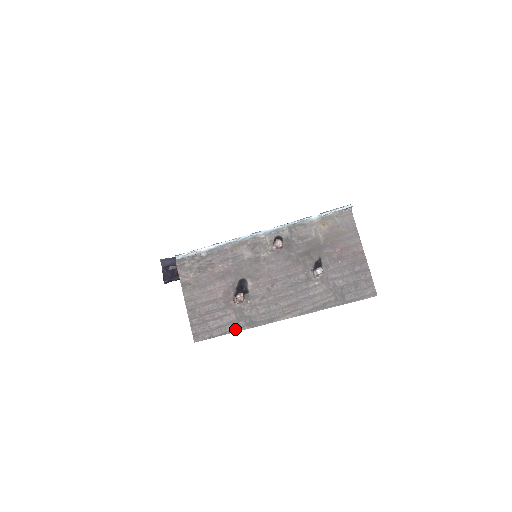
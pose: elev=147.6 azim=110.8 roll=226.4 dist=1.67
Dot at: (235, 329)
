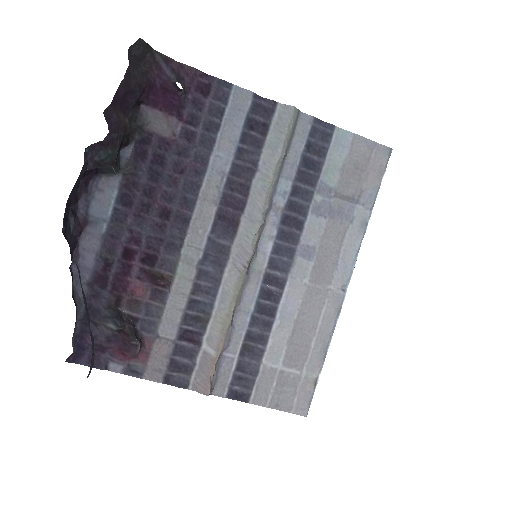
Dot at: occluded
